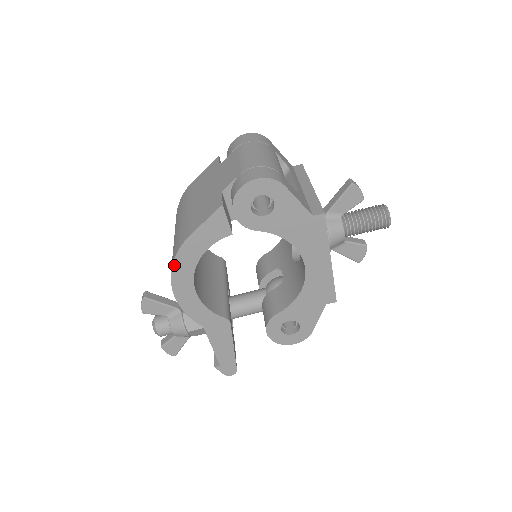
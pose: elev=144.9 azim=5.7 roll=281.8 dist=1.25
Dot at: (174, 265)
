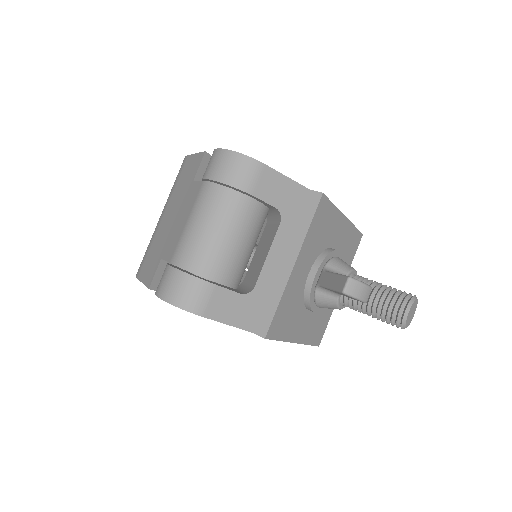
Dot at: occluded
